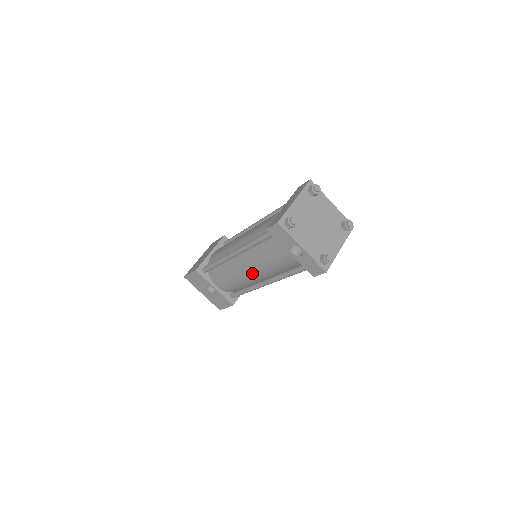
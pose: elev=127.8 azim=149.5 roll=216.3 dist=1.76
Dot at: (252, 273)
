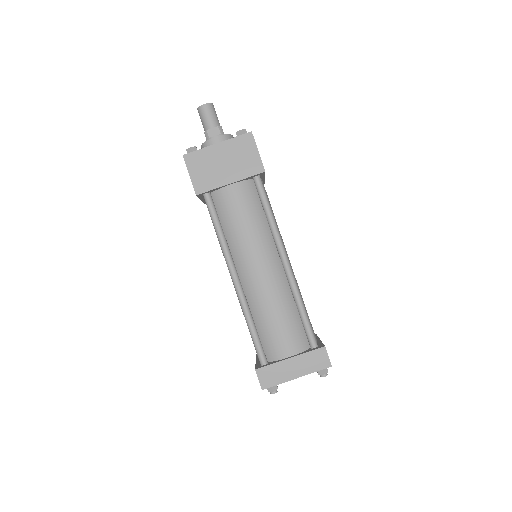
Dot at: occluded
